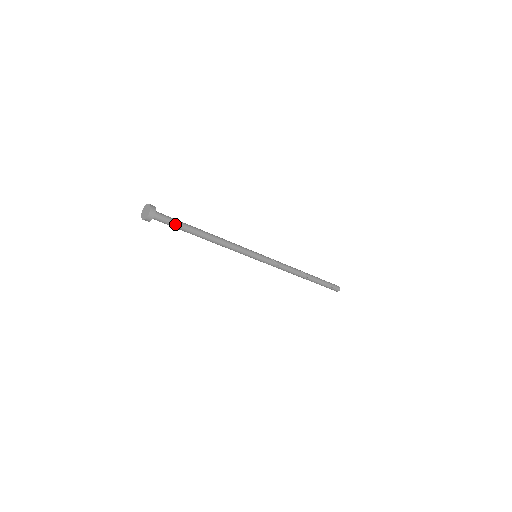
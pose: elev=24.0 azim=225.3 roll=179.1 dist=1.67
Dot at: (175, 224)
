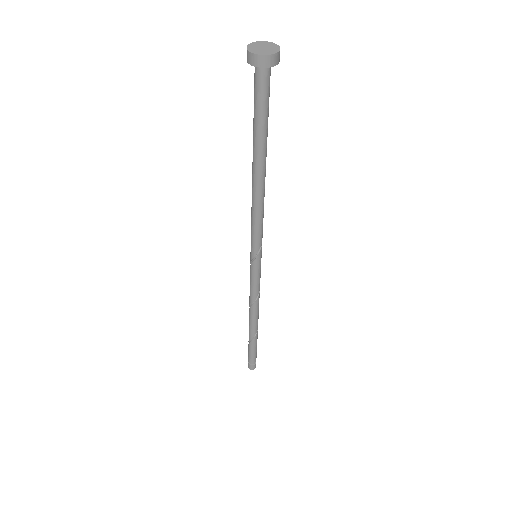
Dot at: (268, 108)
